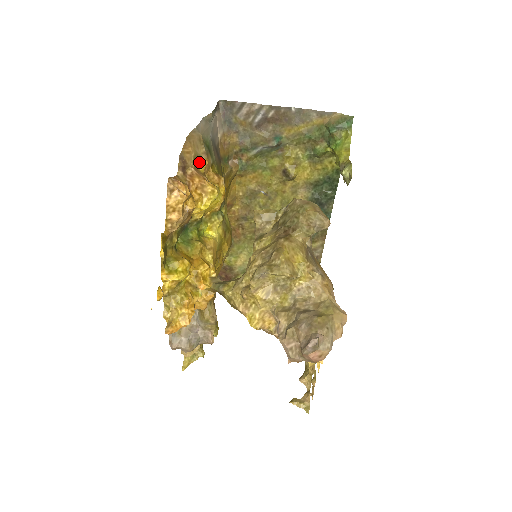
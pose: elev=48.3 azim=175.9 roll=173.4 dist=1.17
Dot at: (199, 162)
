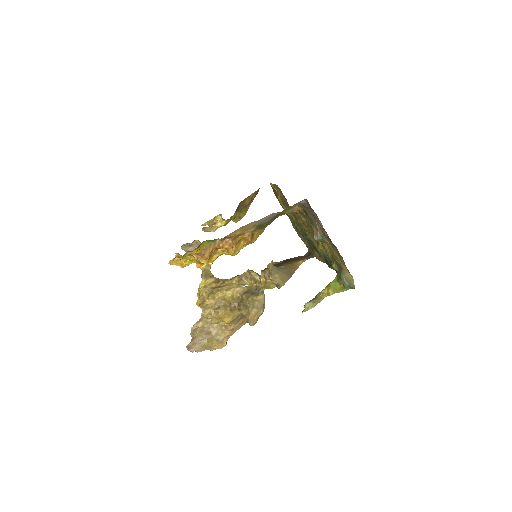
Dot at: (241, 235)
